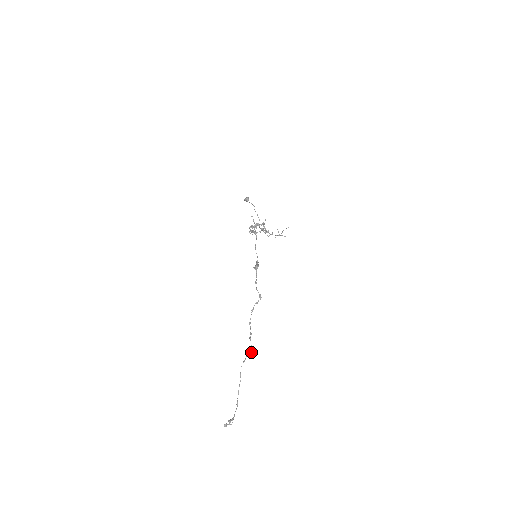
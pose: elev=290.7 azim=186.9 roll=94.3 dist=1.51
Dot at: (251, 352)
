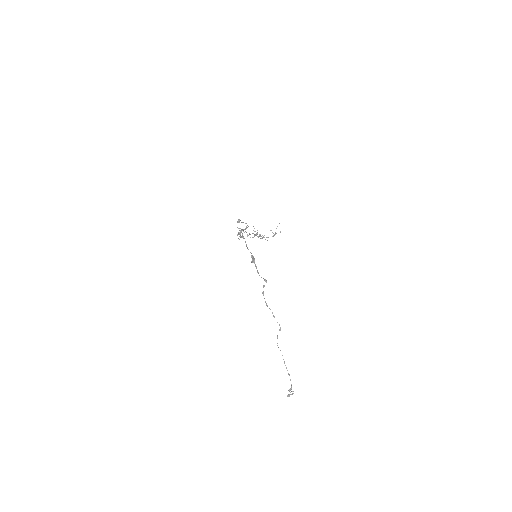
Dot at: (280, 328)
